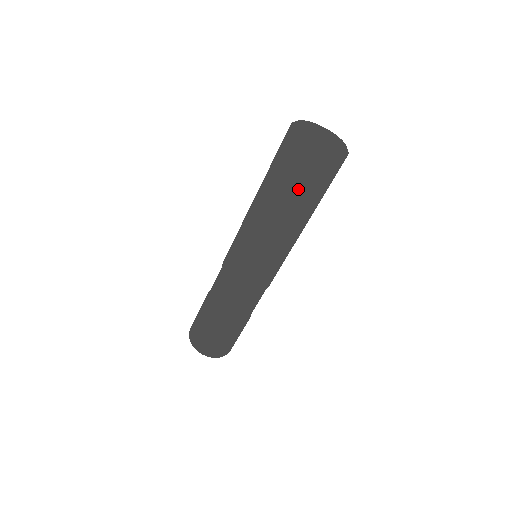
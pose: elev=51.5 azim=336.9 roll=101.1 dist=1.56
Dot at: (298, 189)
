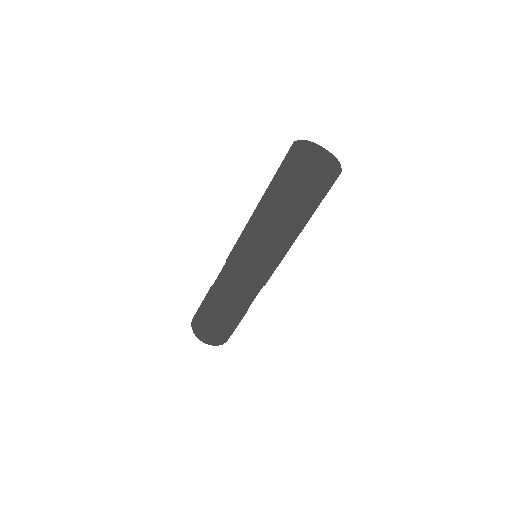
Dot at: (308, 204)
